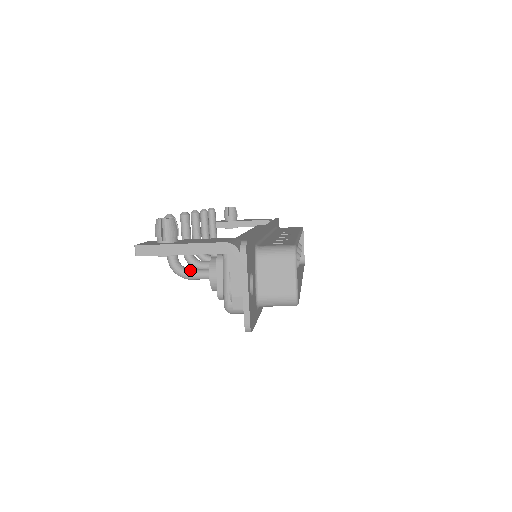
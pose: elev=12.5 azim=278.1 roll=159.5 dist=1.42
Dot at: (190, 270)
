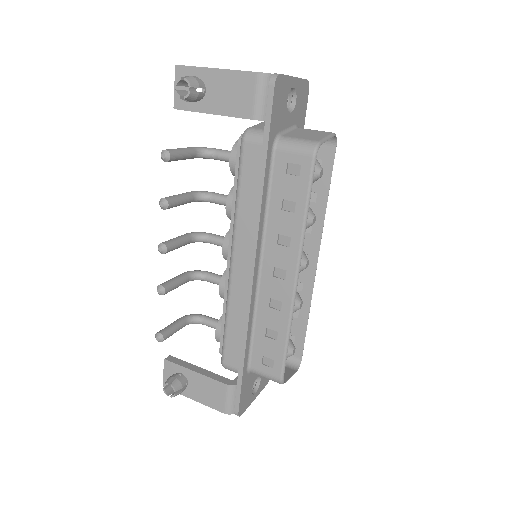
Dot at: (203, 324)
